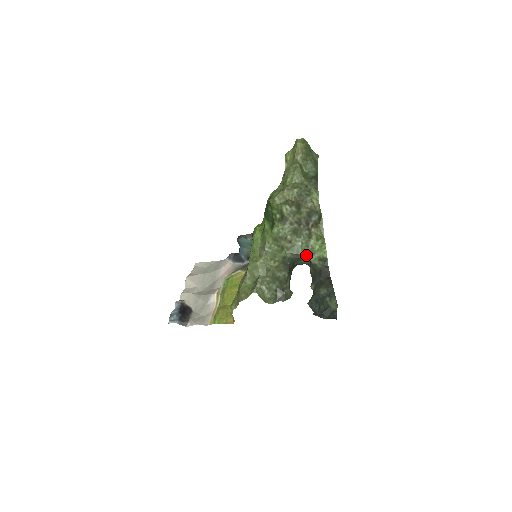
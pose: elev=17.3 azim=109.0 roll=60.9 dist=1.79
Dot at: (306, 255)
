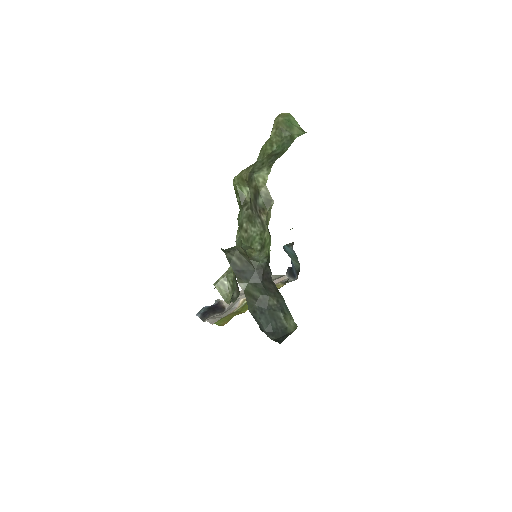
Dot at: (258, 249)
